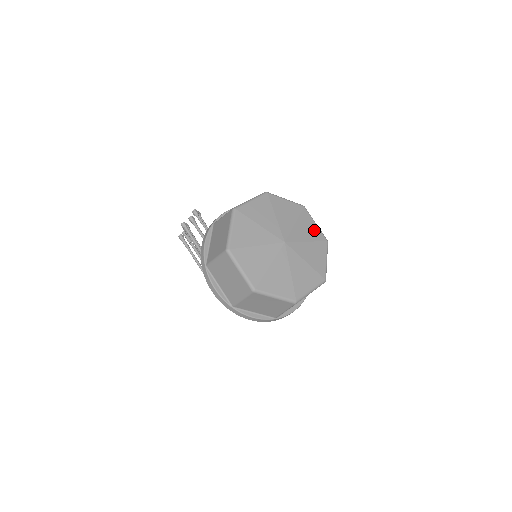
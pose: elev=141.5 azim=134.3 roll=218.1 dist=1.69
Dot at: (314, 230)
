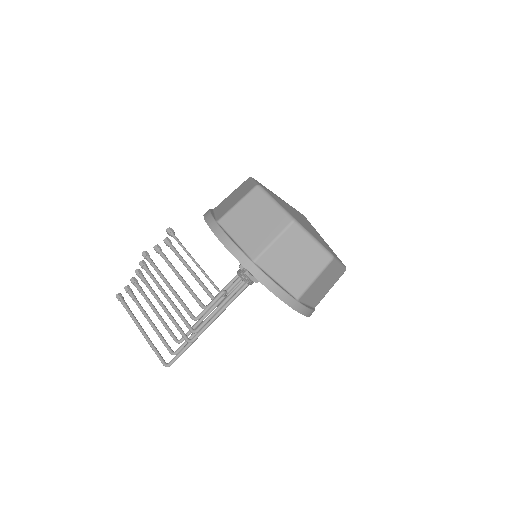
Dot at: occluded
